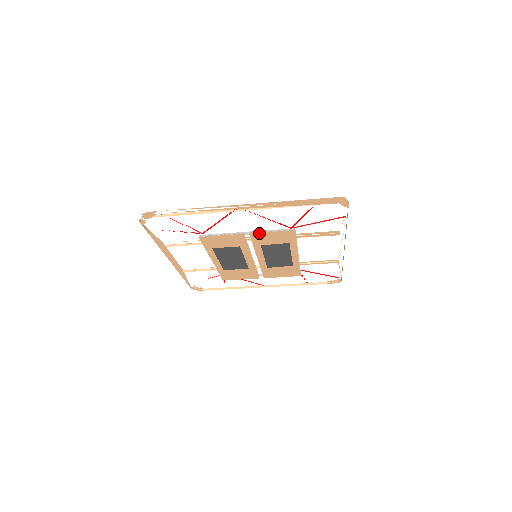
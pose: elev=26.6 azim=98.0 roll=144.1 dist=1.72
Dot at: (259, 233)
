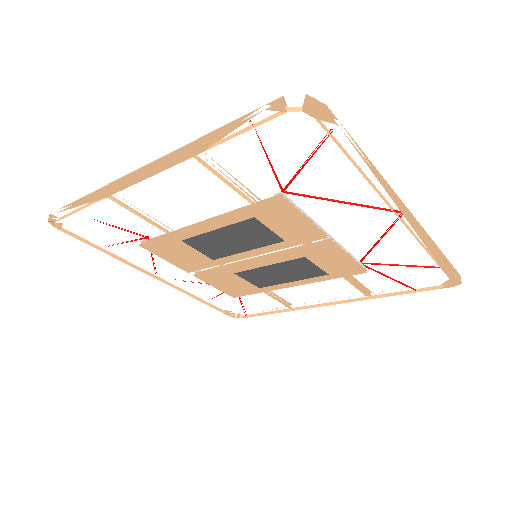
Dot at: (338, 247)
